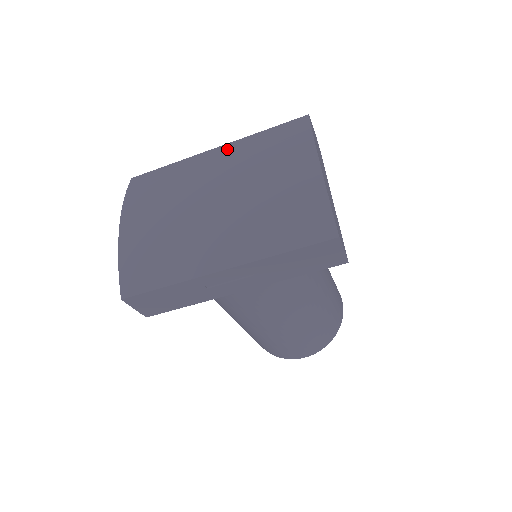
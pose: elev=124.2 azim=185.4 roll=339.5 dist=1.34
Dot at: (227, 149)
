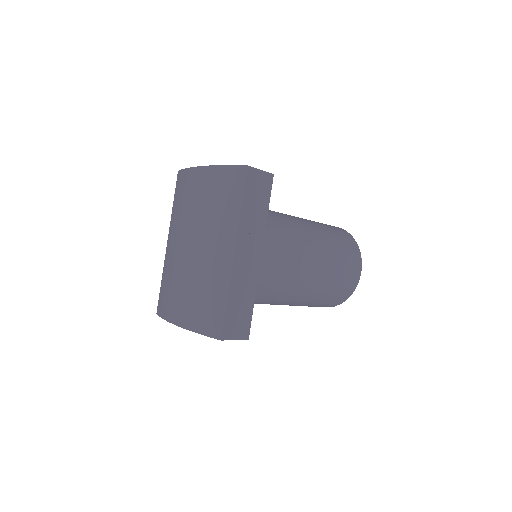
Dot at: (171, 233)
